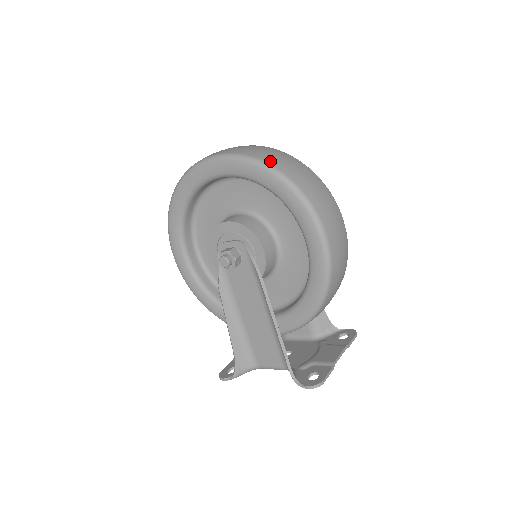
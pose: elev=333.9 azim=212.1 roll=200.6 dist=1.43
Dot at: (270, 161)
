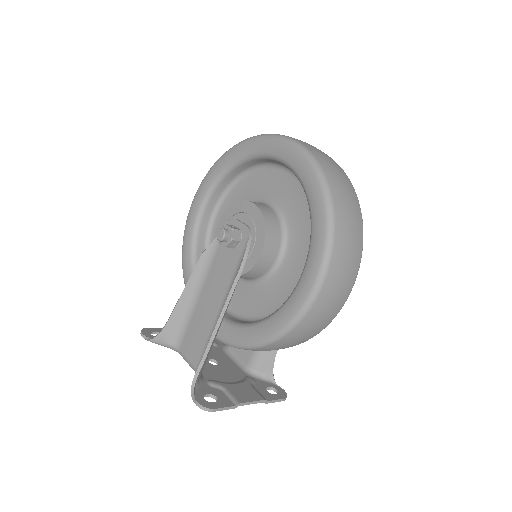
Dot at: (331, 179)
